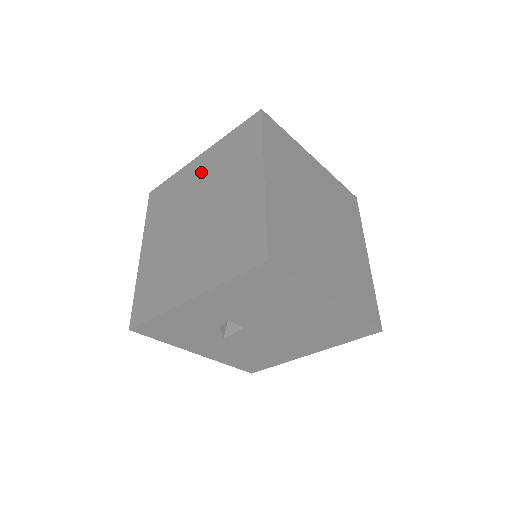
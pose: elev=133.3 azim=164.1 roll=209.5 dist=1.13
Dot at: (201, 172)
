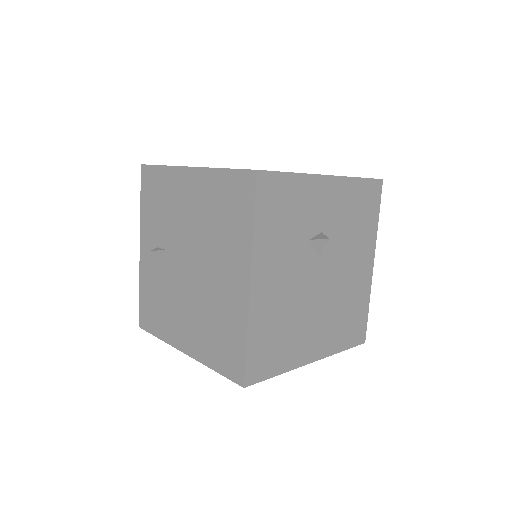
Dot at: occluded
